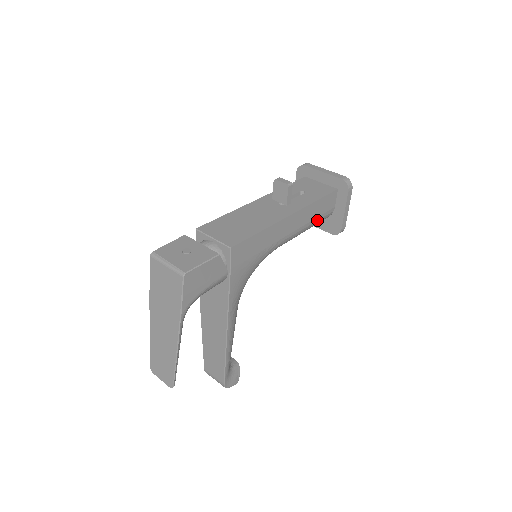
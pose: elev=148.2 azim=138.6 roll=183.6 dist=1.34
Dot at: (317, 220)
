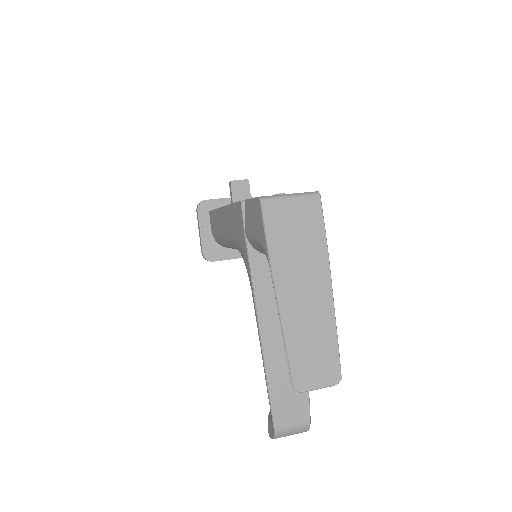
Dot at: occluded
